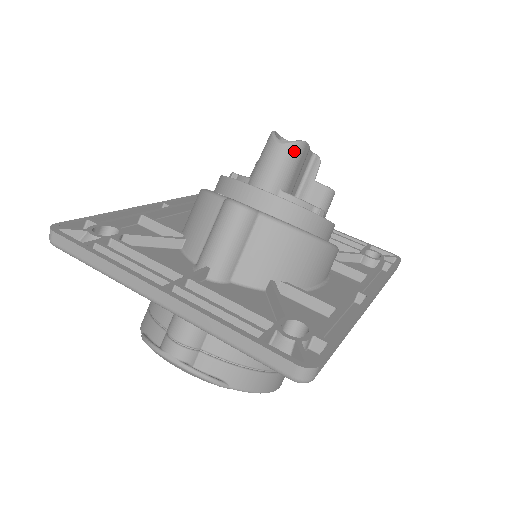
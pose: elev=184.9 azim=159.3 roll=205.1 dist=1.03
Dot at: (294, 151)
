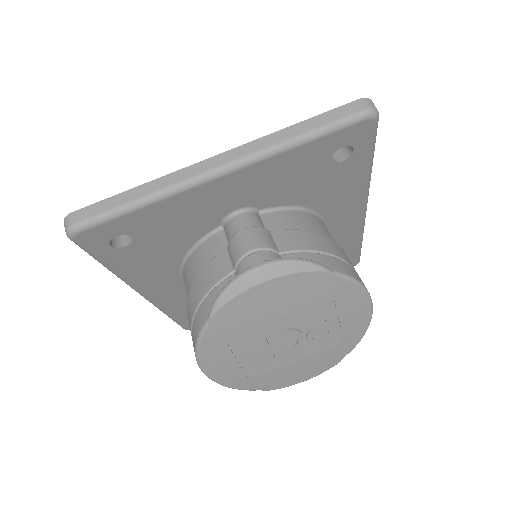
Dot at: occluded
